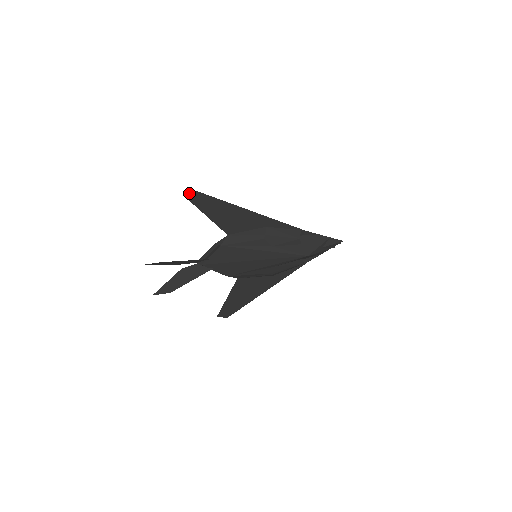
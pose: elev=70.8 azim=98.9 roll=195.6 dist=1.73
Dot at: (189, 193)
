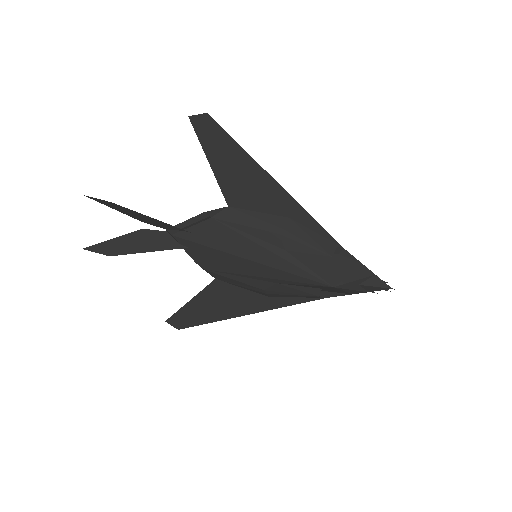
Dot at: occluded
